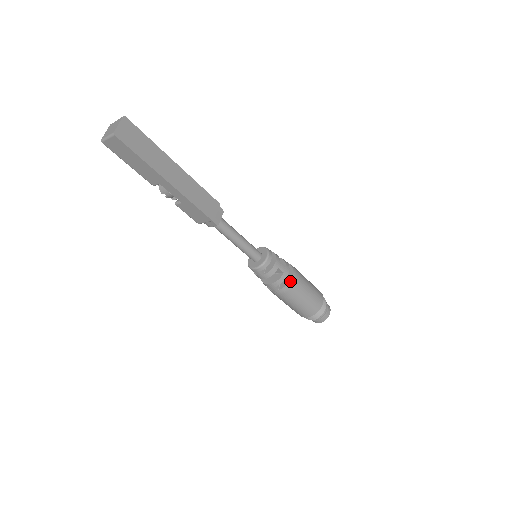
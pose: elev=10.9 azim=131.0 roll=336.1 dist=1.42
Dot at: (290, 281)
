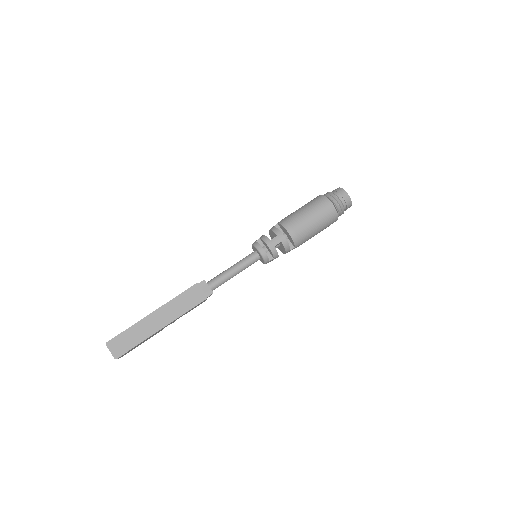
Dot at: (292, 238)
